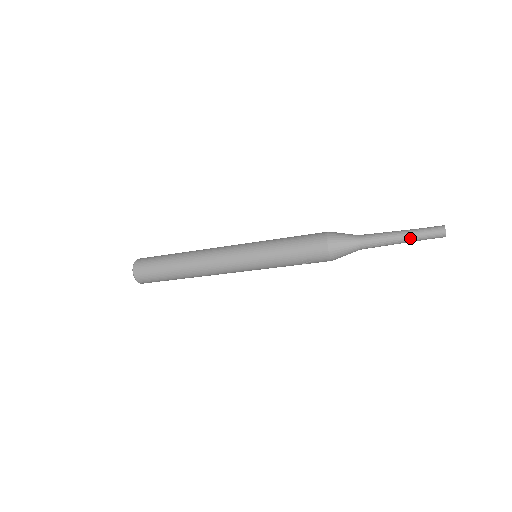
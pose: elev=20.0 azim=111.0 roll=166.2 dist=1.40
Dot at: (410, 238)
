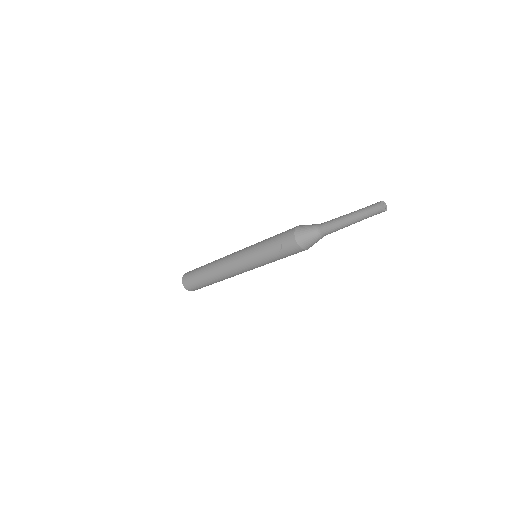
Dot at: (355, 215)
